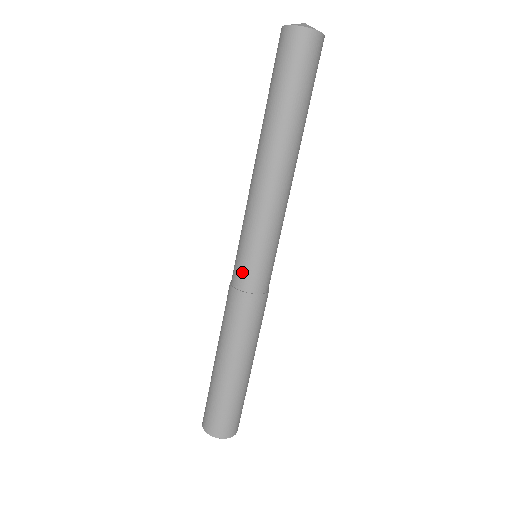
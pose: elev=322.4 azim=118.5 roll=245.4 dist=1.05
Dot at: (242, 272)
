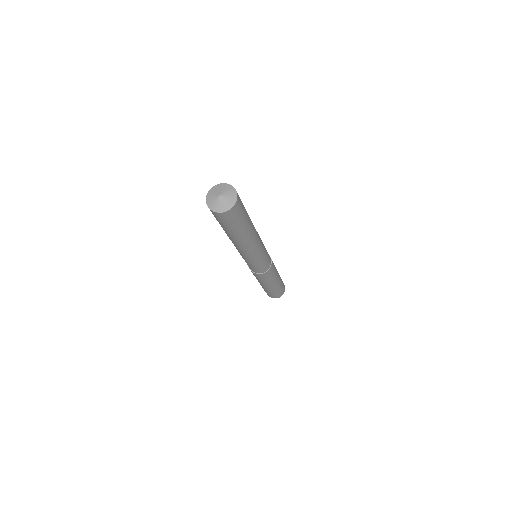
Dot at: (250, 268)
